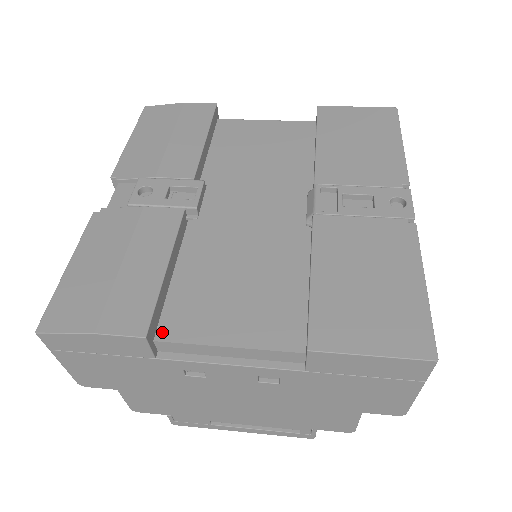
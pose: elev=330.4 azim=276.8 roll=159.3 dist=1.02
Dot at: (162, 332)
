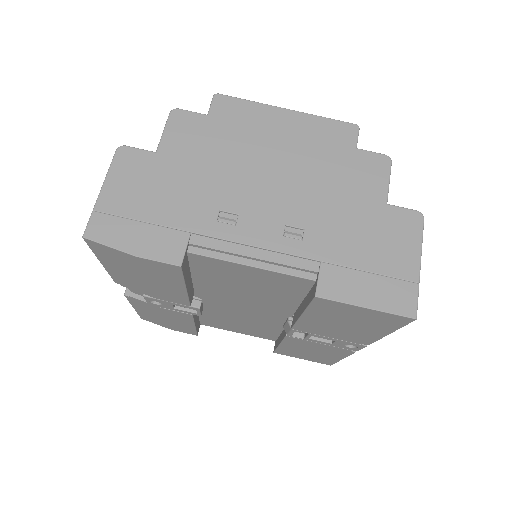
Dot at: (203, 324)
